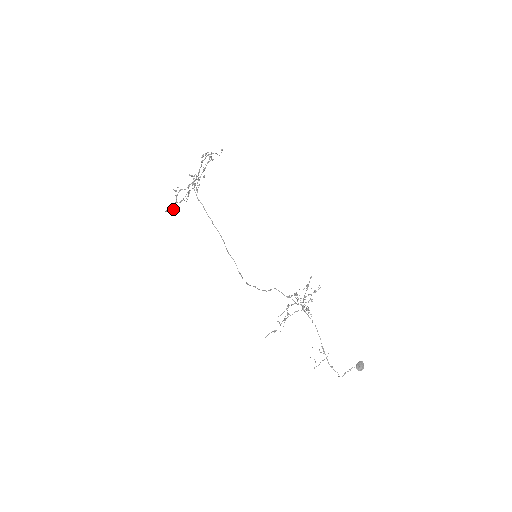
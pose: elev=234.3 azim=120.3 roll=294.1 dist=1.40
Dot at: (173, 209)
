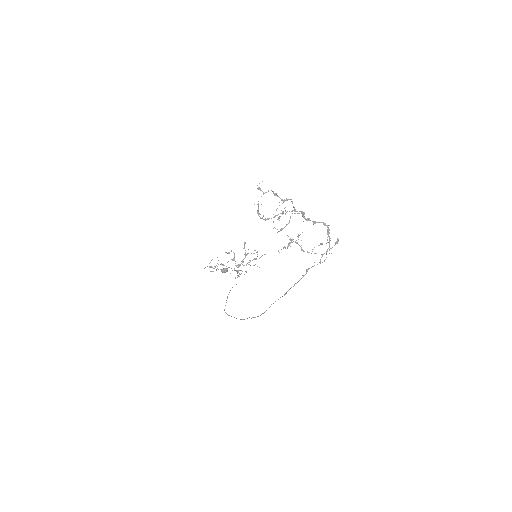
Dot at: occluded
